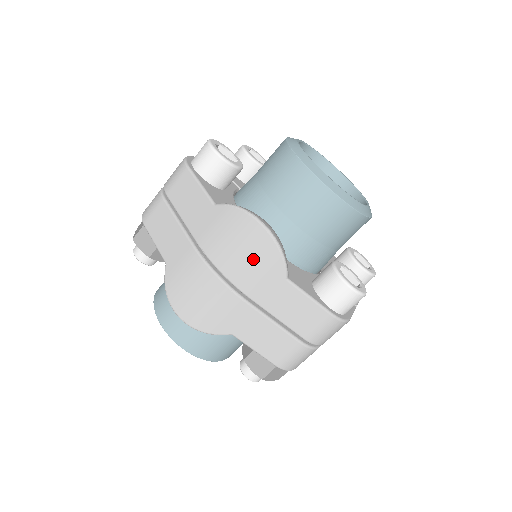
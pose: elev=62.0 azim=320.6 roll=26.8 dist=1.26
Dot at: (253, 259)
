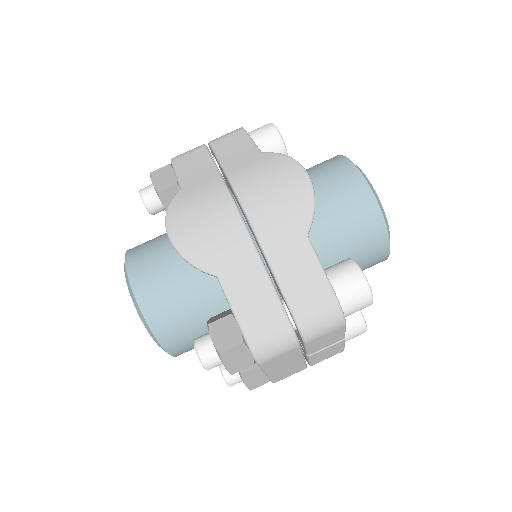
Dot at: (282, 200)
